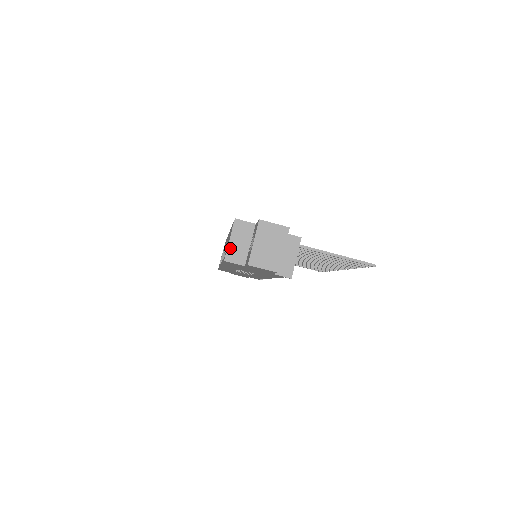
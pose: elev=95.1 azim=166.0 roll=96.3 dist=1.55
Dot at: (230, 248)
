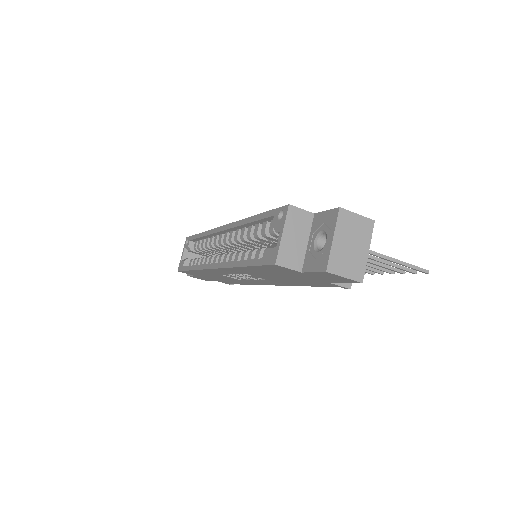
Dot at: (283, 246)
